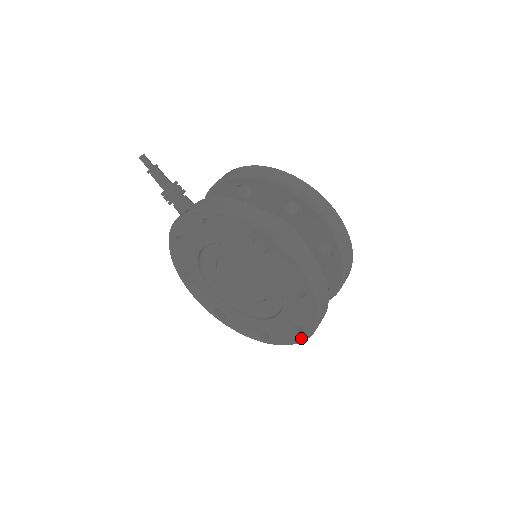
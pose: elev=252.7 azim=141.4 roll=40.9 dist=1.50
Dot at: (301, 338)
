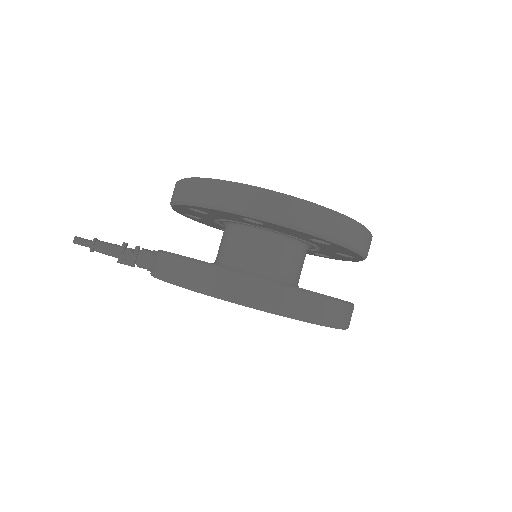
Dot at: occluded
